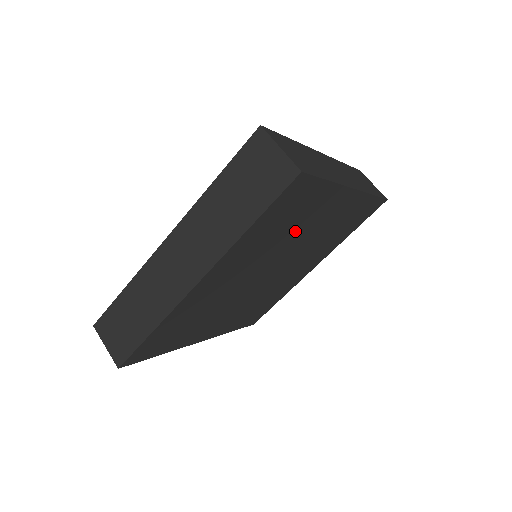
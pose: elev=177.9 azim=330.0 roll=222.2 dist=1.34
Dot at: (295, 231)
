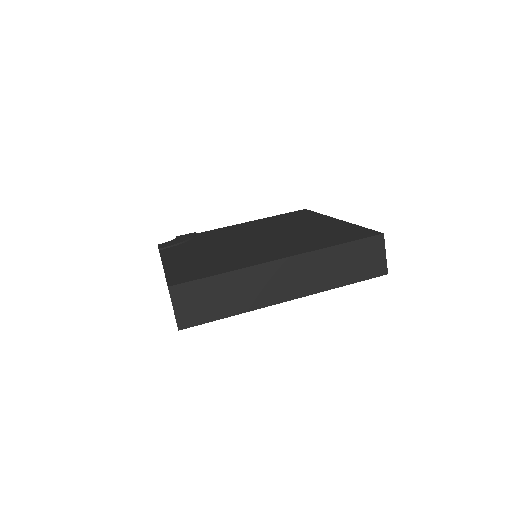
Dot at: occluded
